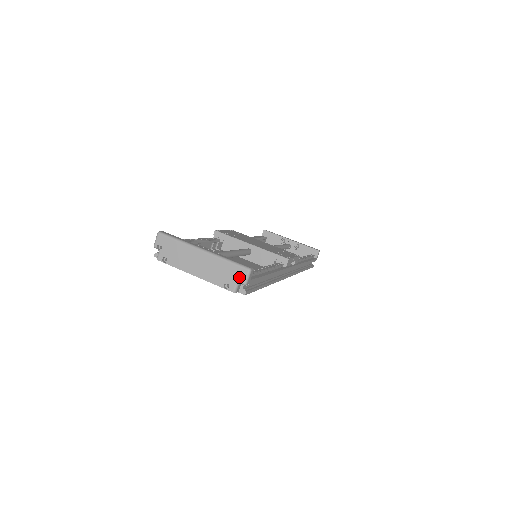
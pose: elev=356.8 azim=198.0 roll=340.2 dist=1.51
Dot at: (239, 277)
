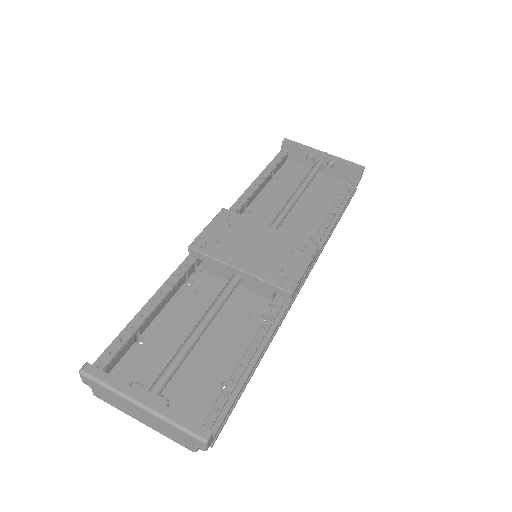
Dot at: (194, 444)
